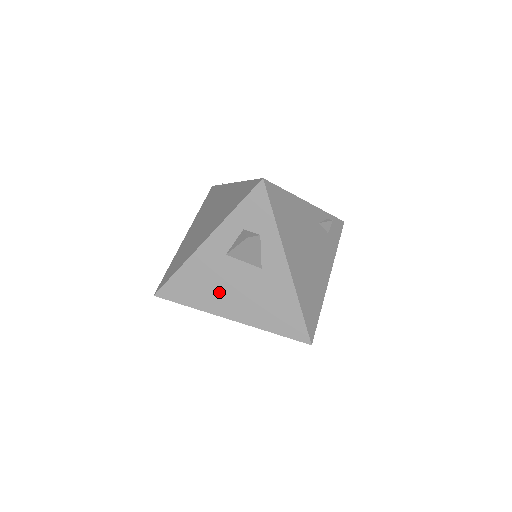
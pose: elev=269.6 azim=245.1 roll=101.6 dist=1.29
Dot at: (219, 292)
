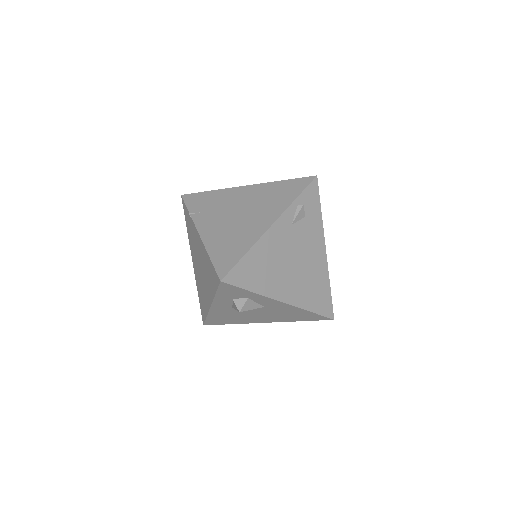
Dot at: (245, 318)
